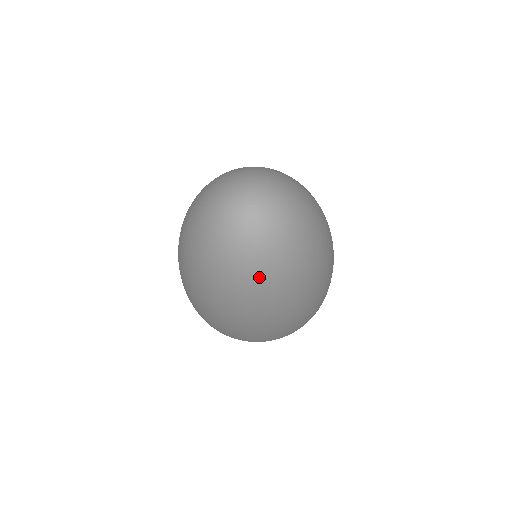
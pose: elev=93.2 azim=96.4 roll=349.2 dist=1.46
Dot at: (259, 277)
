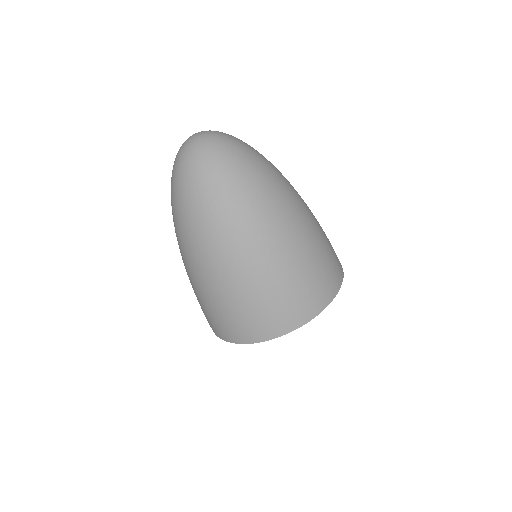
Dot at: (229, 167)
